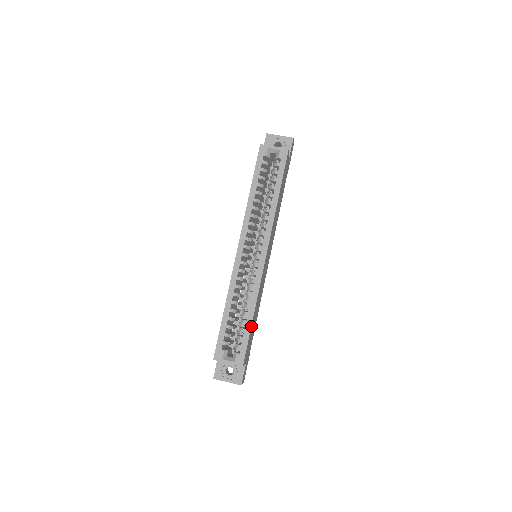
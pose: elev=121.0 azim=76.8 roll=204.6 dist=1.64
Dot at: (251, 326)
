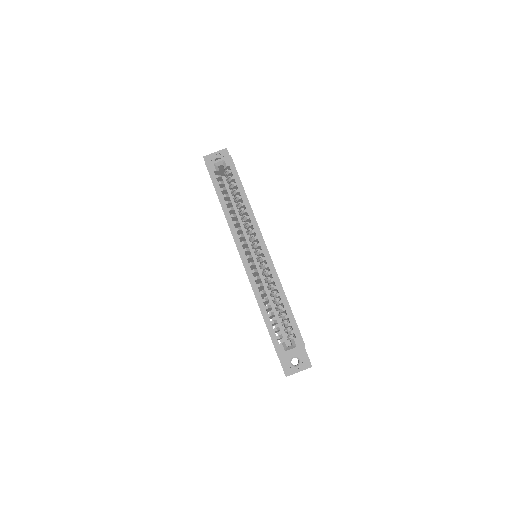
Dot at: (291, 310)
